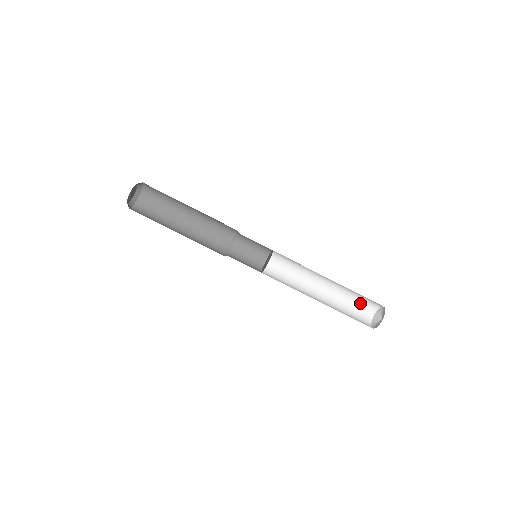
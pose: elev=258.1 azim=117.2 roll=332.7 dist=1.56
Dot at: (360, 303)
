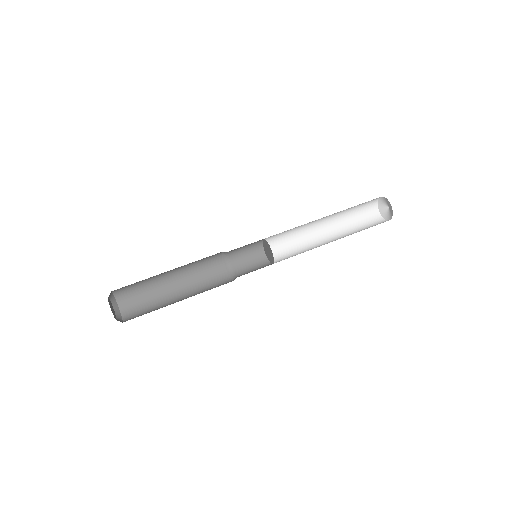
Dot at: (368, 226)
